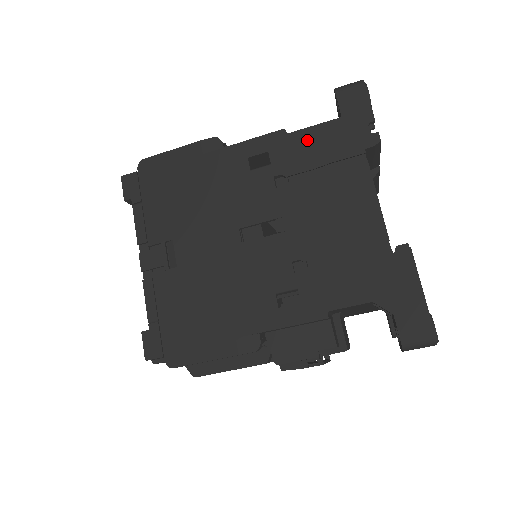
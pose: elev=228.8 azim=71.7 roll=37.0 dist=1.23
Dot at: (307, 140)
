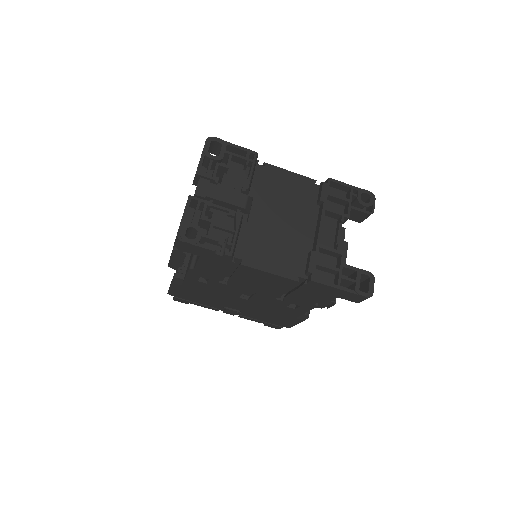
Dot at: (205, 268)
